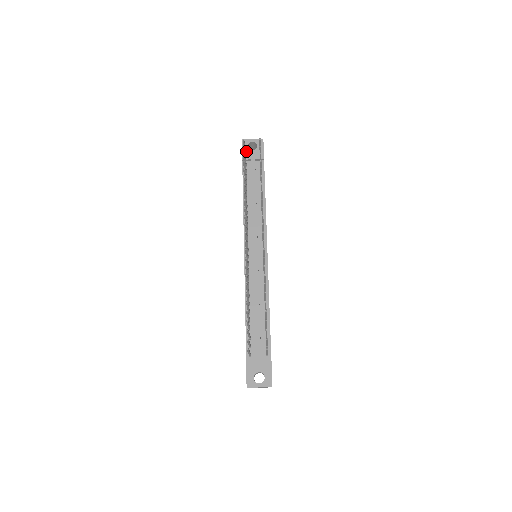
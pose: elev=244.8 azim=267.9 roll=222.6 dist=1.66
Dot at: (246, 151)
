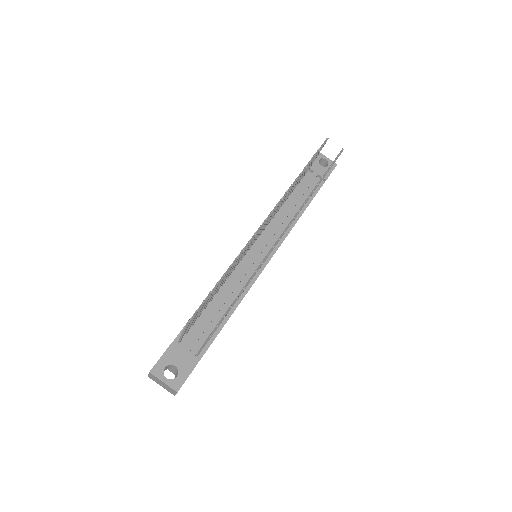
Dot at: (315, 162)
